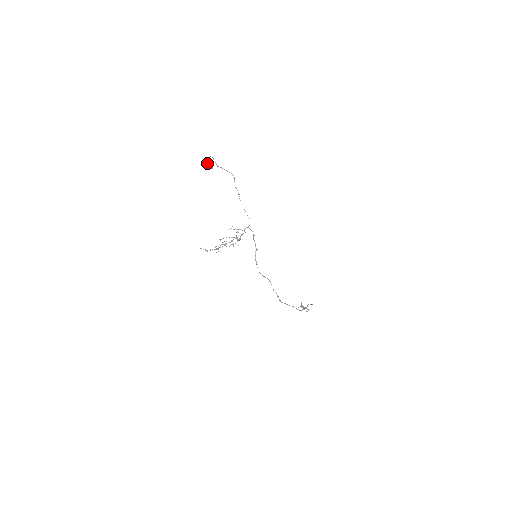
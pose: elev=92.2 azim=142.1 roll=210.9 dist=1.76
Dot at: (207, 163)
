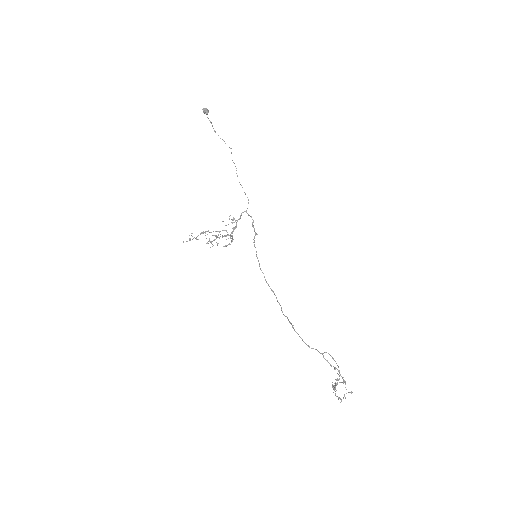
Dot at: (203, 109)
